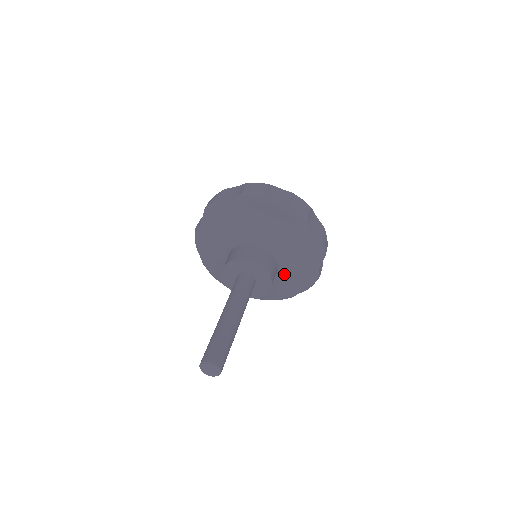
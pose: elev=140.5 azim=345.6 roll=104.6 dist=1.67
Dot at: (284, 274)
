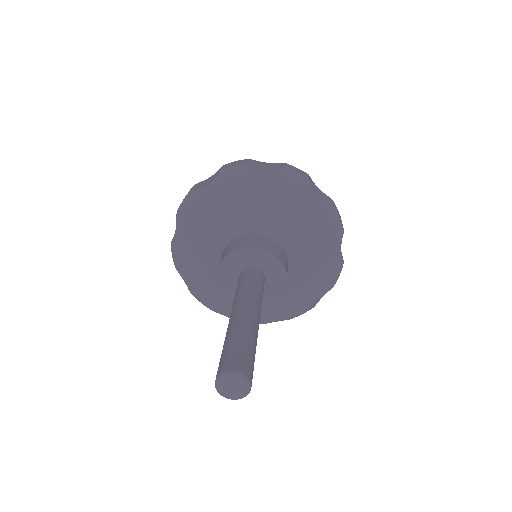
Dot at: occluded
